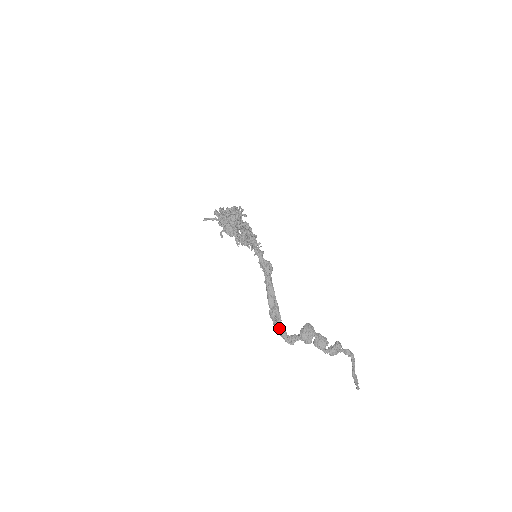
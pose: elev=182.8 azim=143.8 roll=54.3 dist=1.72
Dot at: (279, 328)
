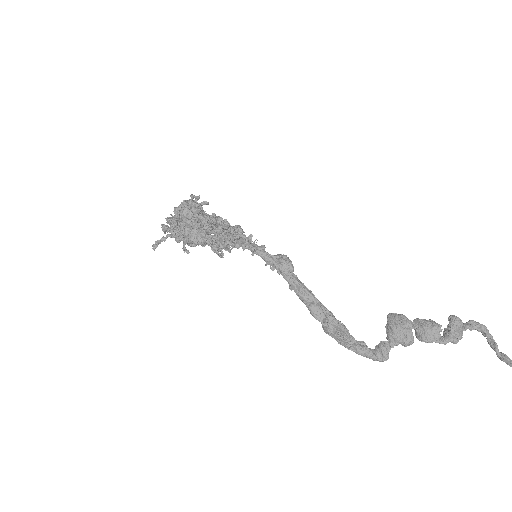
Dot at: (352, 345)
